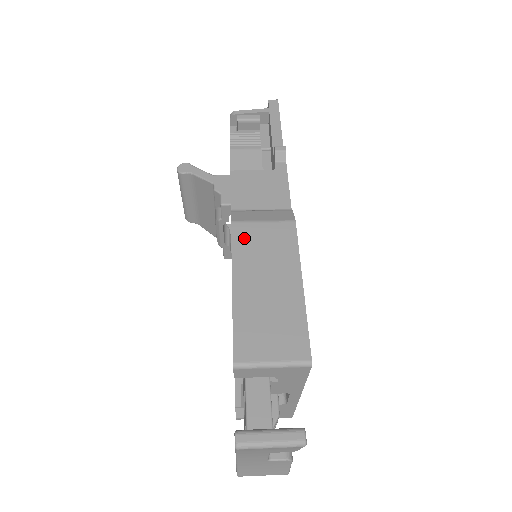
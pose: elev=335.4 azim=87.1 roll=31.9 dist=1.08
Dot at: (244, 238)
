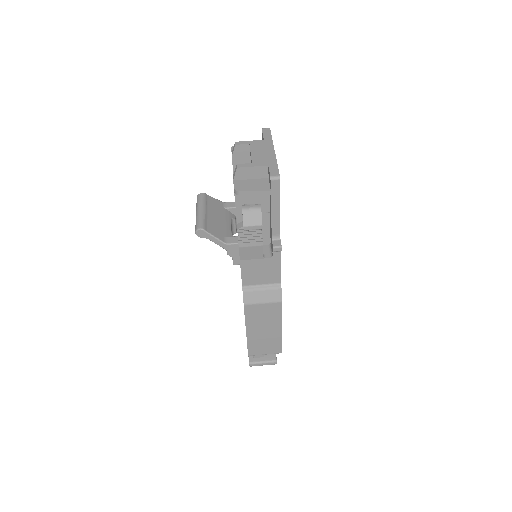
Dot at: (252, 312)
